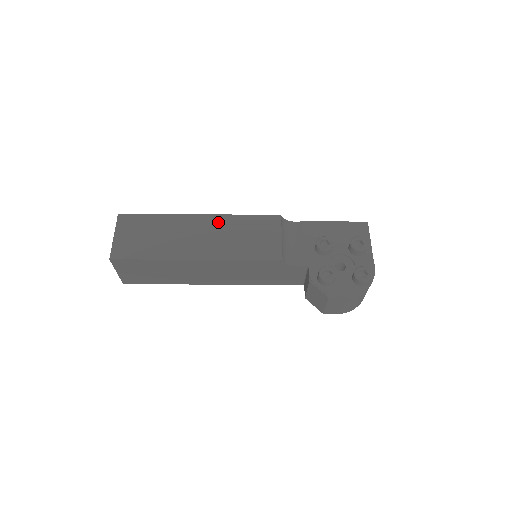
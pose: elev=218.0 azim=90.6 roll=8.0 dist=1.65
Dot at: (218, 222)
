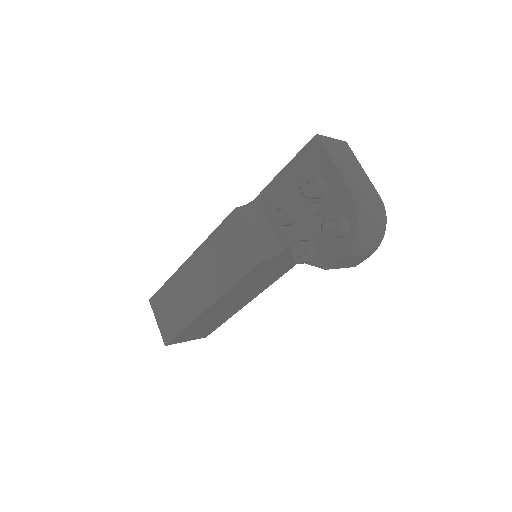
Dot at: (201, 257)
